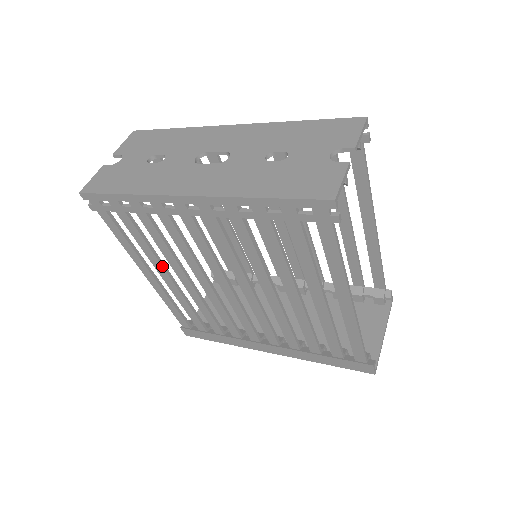
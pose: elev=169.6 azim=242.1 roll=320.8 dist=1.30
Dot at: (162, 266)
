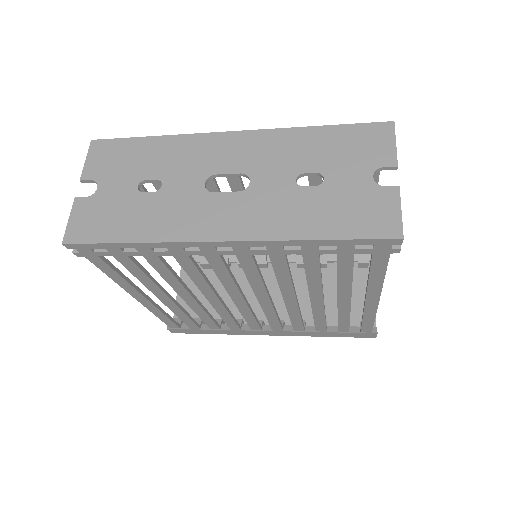
Dot at: (162, 291)
